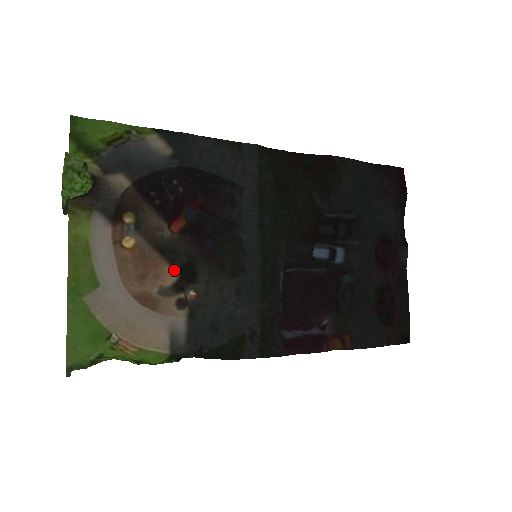
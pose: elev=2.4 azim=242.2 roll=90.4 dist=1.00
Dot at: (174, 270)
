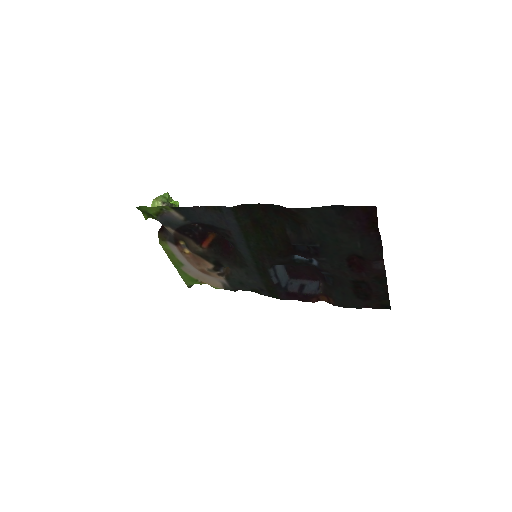
Dot at: (210, 263)
